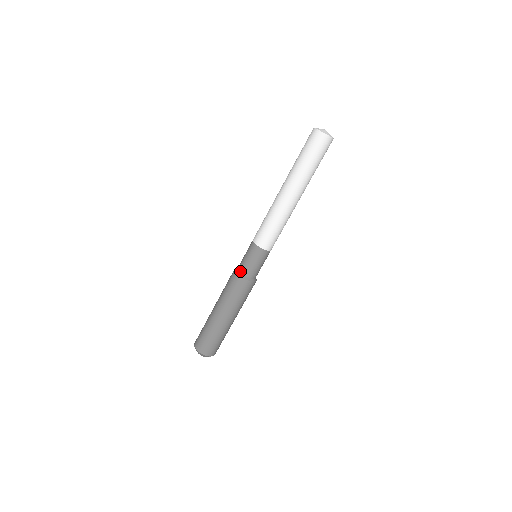
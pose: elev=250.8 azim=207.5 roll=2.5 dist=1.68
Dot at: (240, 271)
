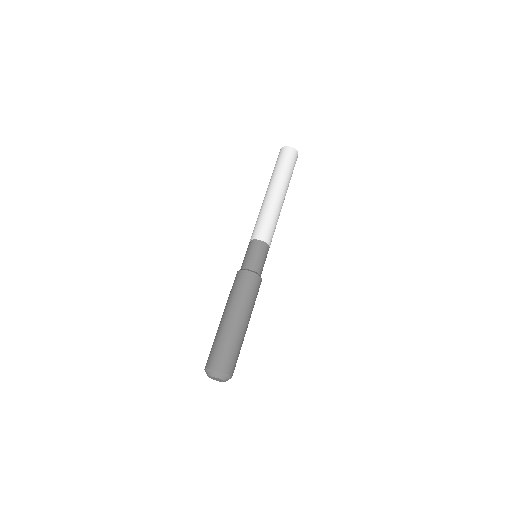
Dot at: (251, 268)
